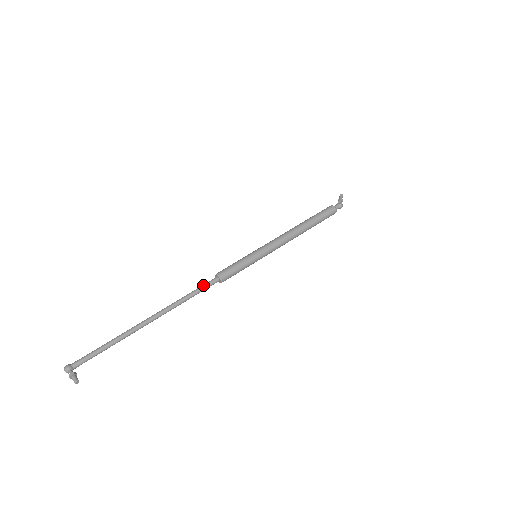
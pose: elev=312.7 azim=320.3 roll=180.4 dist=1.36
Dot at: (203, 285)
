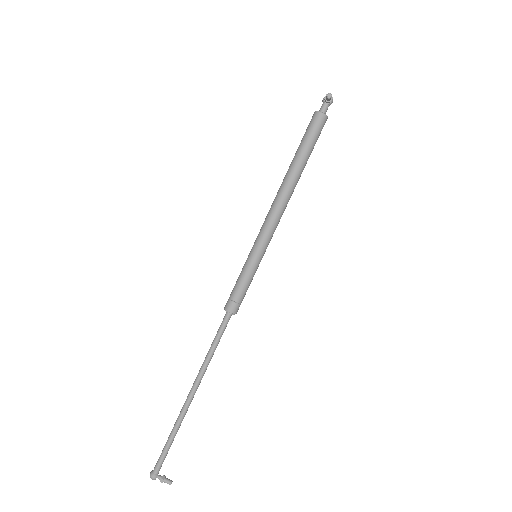
Dot at: (219, 331)
